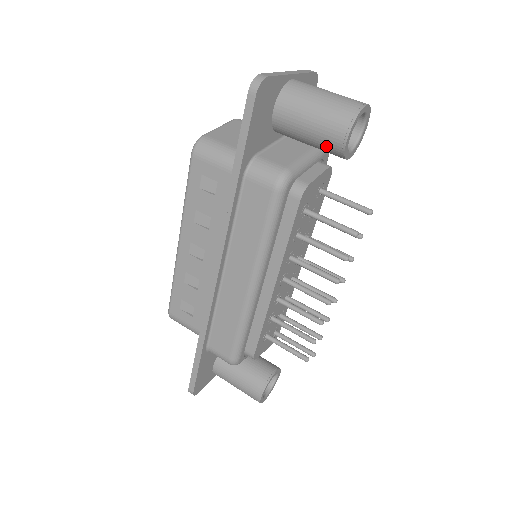
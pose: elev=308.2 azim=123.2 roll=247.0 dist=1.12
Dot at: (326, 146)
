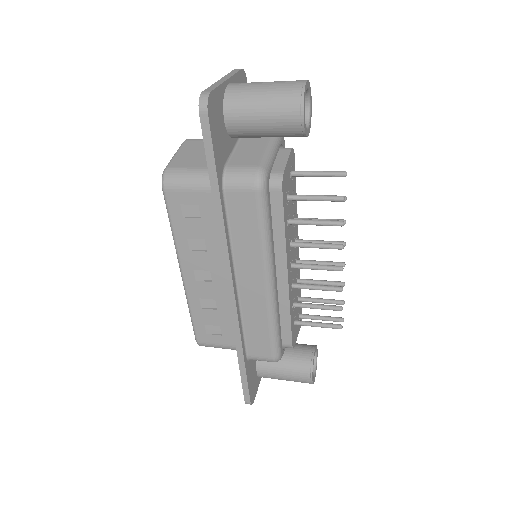
Dot at: (285, 132)
